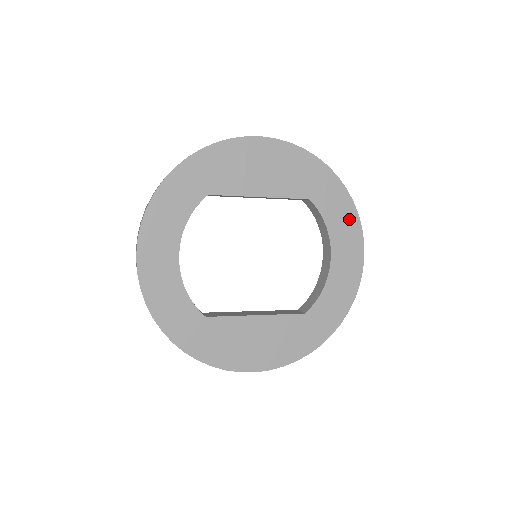
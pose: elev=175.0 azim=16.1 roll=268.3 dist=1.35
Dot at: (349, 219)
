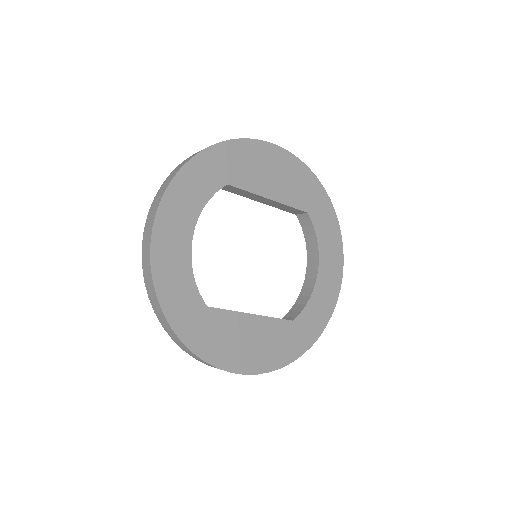
Dot at: (335, 239)
